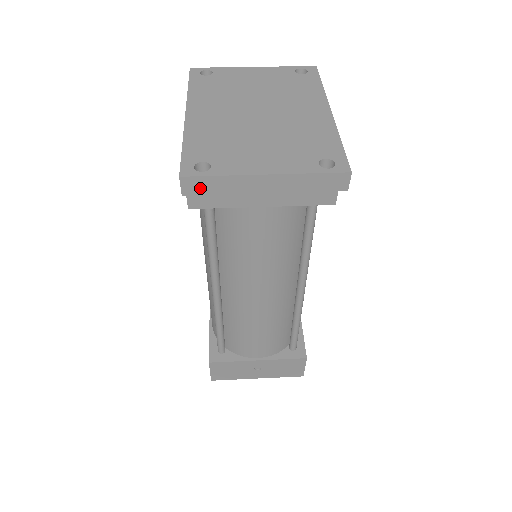
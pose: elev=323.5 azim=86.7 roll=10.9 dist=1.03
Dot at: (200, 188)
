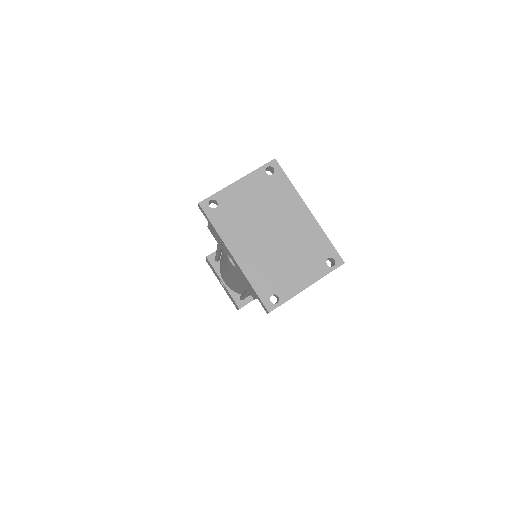
Dot at: occluded
